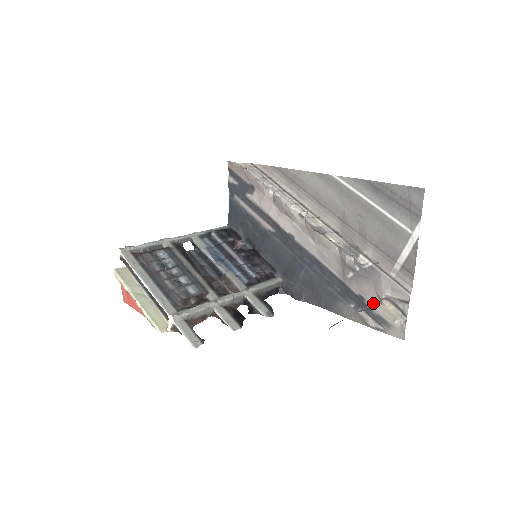
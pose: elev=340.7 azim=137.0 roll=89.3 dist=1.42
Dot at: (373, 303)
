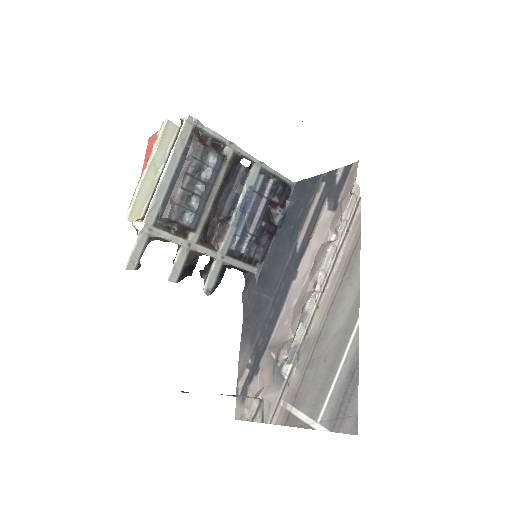
Dot at: (247, 397)
